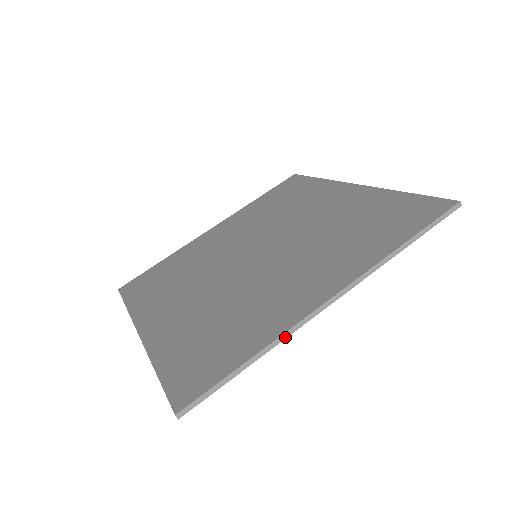
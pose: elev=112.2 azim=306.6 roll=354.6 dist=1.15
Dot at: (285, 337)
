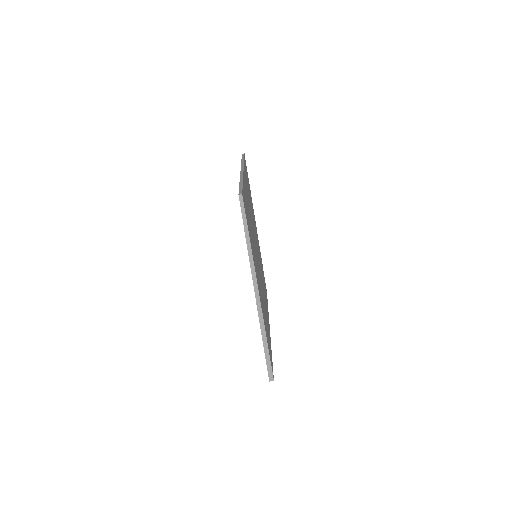
Dot at: (242, 177)
